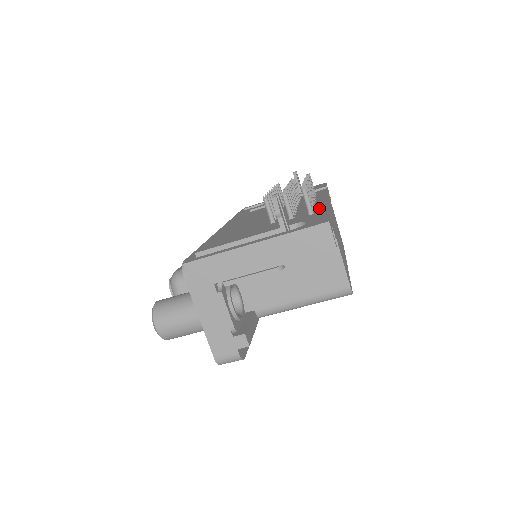
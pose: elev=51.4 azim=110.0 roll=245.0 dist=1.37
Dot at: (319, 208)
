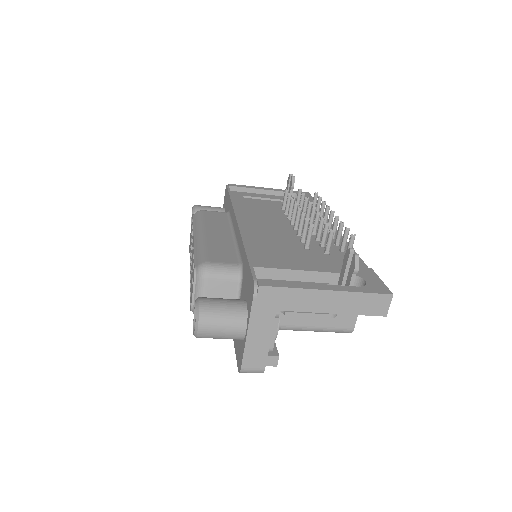
Dot at: occluded
